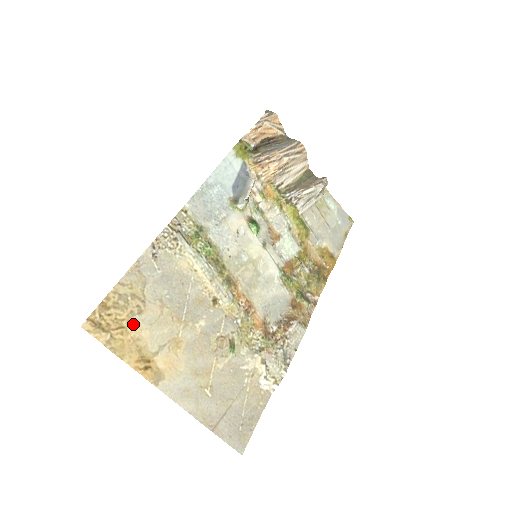
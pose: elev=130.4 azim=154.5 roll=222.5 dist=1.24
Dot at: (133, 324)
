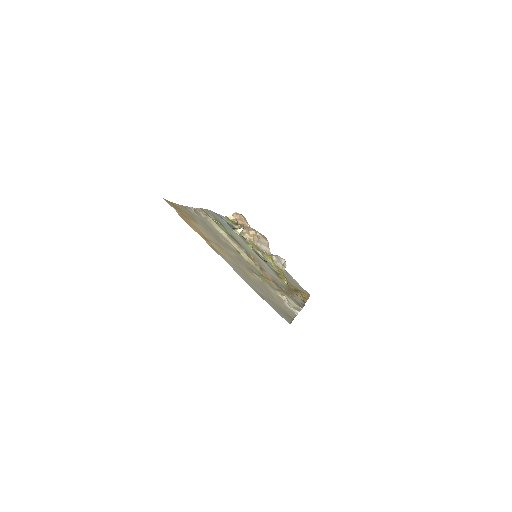
Dot at: (192, 221)
